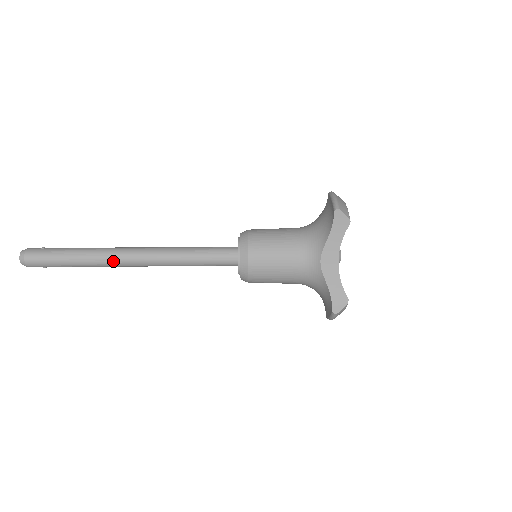
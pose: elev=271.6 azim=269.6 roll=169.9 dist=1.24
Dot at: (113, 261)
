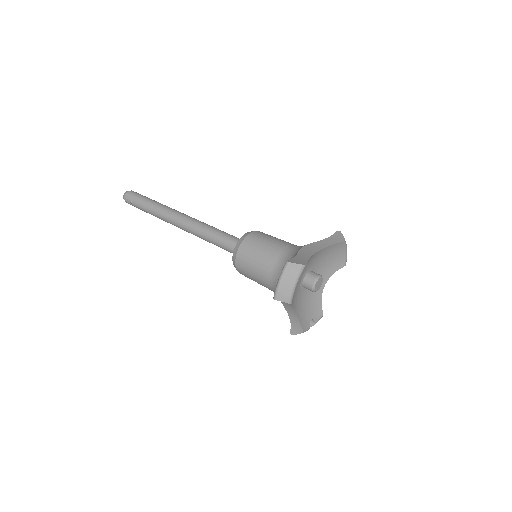
Dot at: (171, 211)
